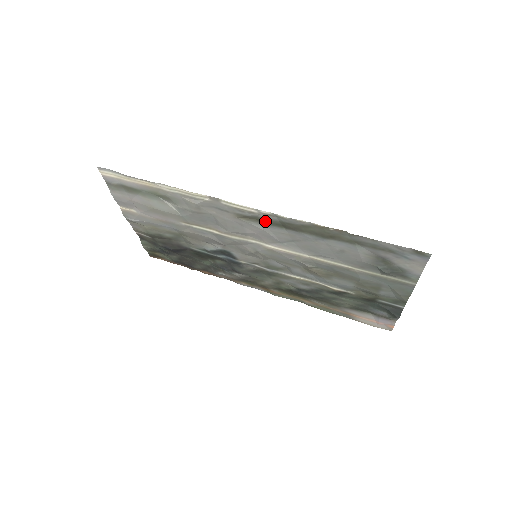
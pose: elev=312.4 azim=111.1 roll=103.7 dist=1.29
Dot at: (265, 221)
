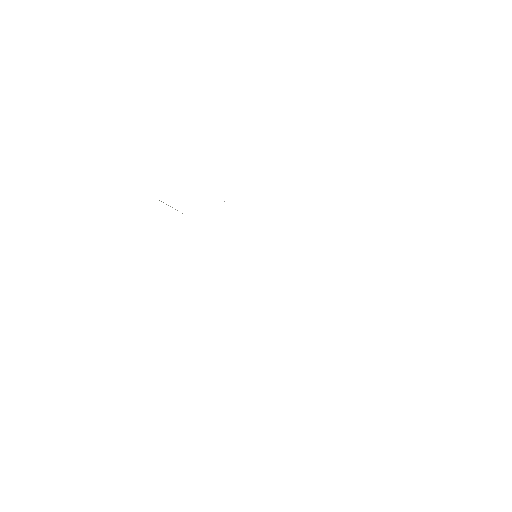
Dot at: occluded
